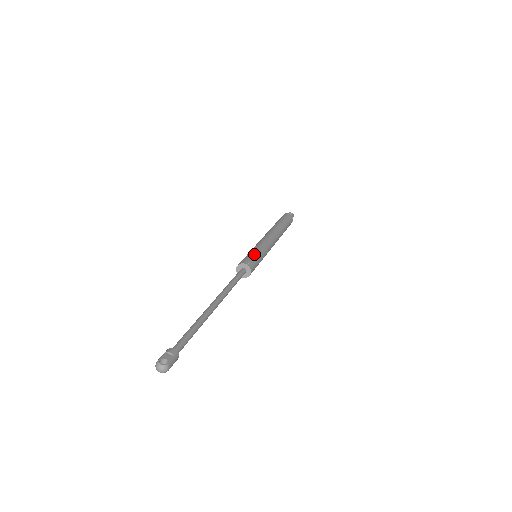
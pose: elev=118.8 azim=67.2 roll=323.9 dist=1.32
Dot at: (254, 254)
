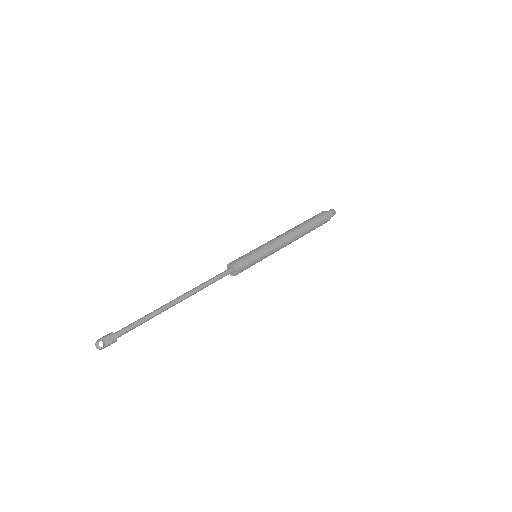
Dot at: (252, 259)
